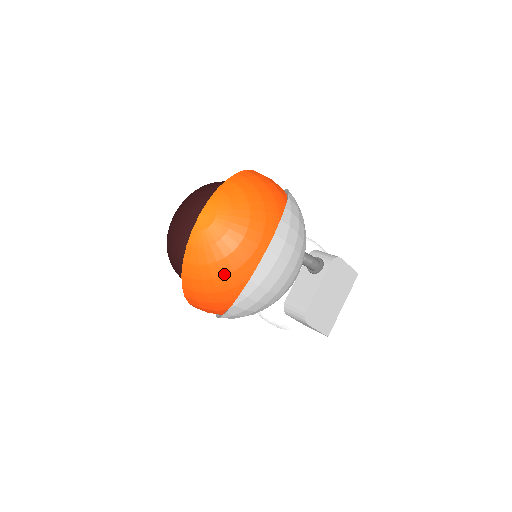
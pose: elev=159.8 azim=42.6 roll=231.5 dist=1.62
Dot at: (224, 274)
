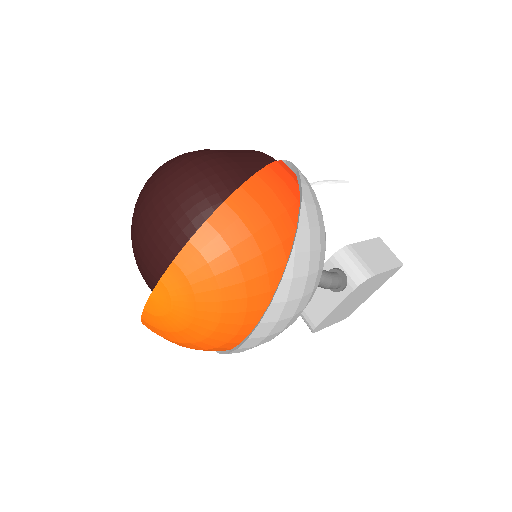
Dot at: (194, 348)
